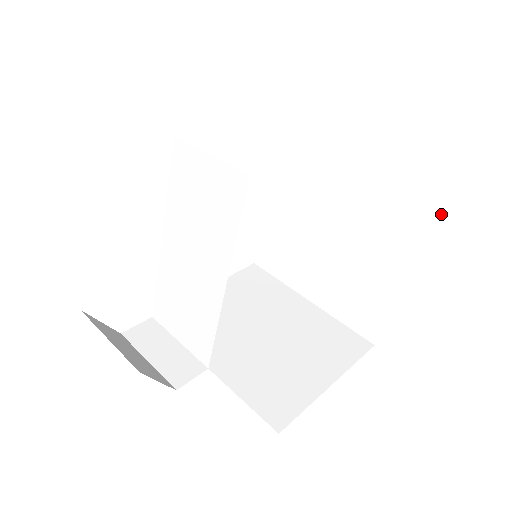
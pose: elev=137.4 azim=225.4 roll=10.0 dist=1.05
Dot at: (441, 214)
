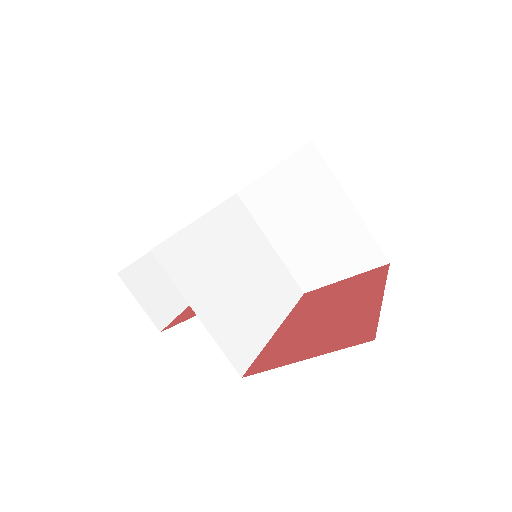
Dot at: (377, 323)
